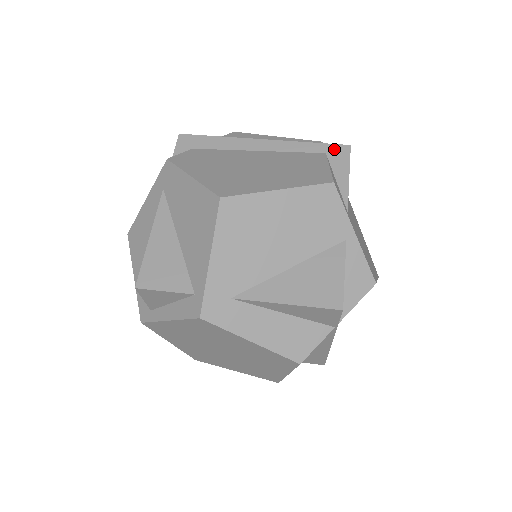
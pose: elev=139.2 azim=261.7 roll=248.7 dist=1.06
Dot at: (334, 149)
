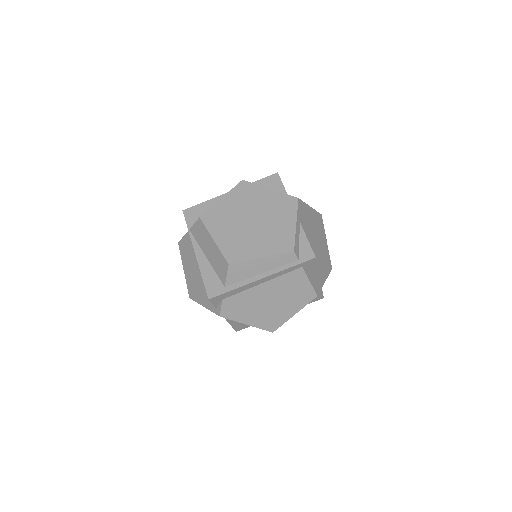
Dot at: (306, 264)
